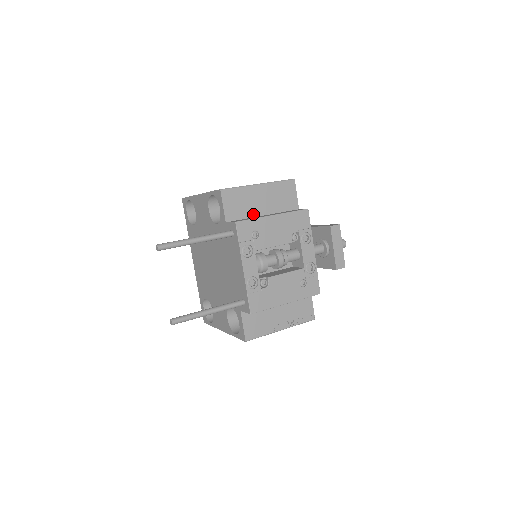
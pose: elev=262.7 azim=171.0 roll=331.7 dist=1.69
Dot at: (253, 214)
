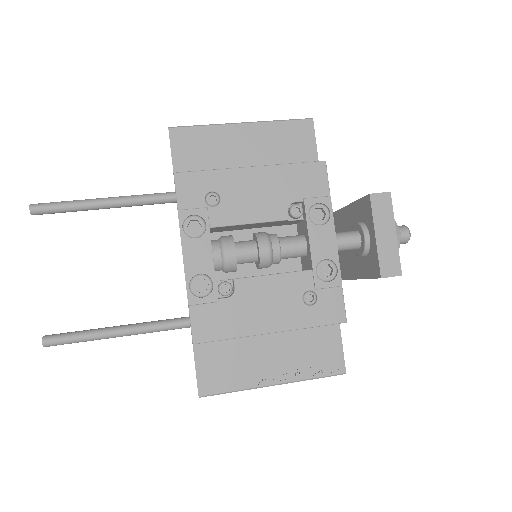
Dot at: occluded
